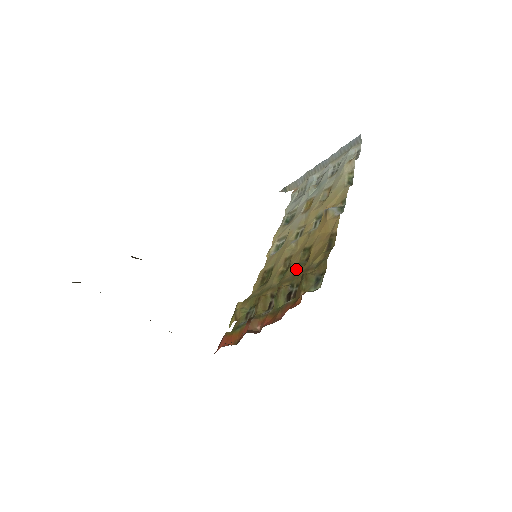
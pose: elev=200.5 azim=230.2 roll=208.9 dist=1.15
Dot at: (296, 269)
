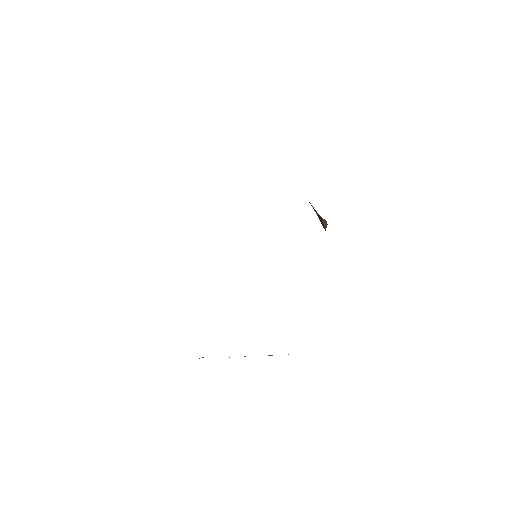
Dot at: occluded
